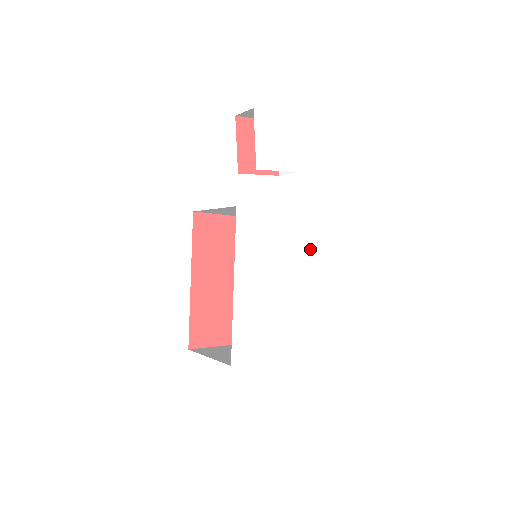
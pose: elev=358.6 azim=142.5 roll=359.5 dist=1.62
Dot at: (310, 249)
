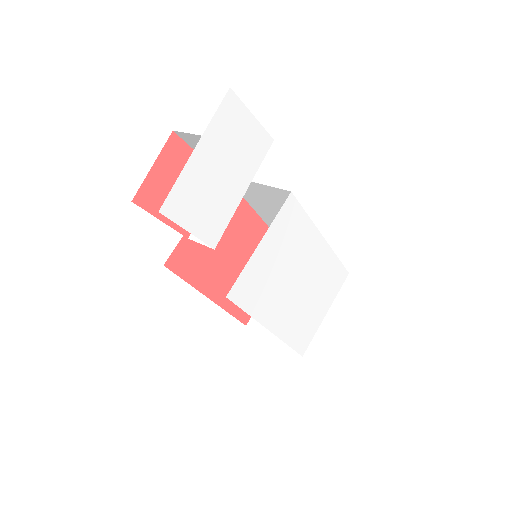
Dot at: (306, 218)
